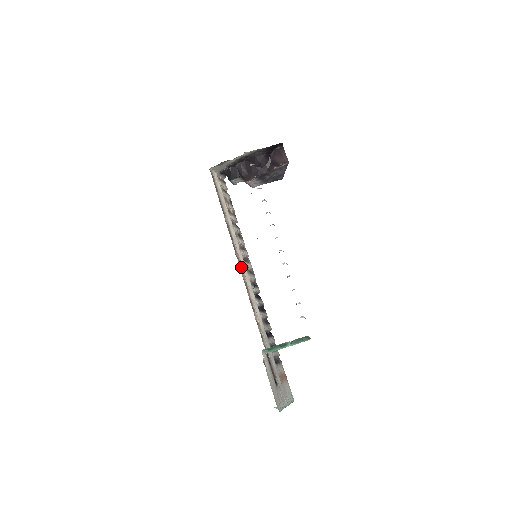
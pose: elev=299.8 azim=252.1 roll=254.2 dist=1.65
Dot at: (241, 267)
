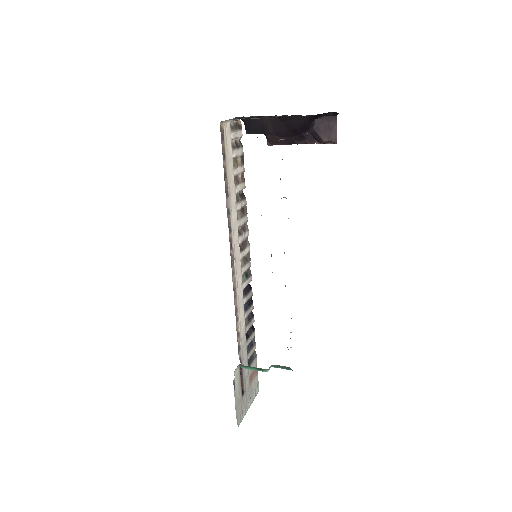
Dot at: (234, 267)
